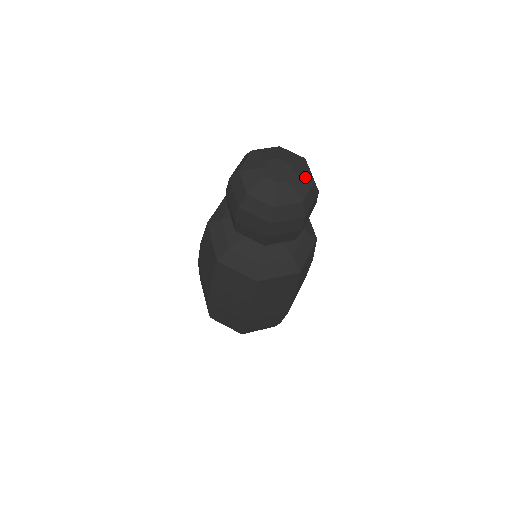
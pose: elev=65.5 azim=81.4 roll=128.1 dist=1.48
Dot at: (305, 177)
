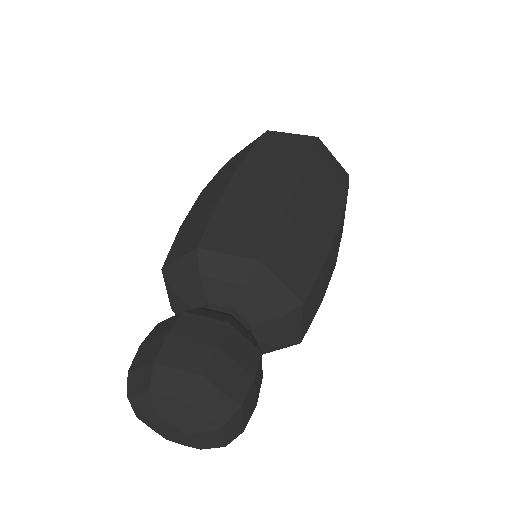
Dot at: (206, 431)
